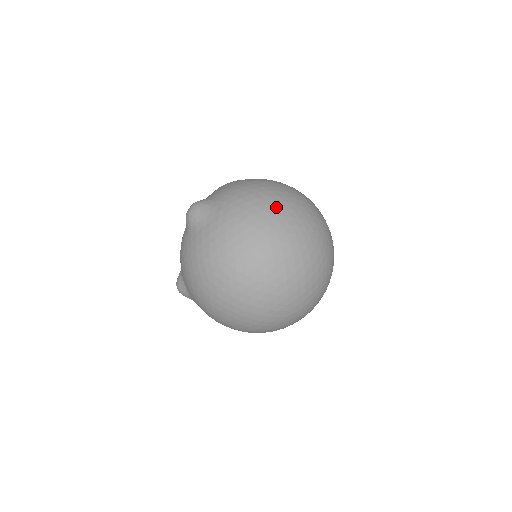
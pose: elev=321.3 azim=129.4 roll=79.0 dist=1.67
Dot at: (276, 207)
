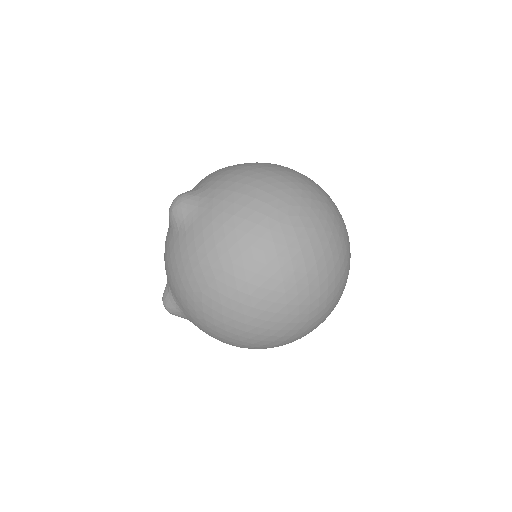
Dot at: (281, 187)
